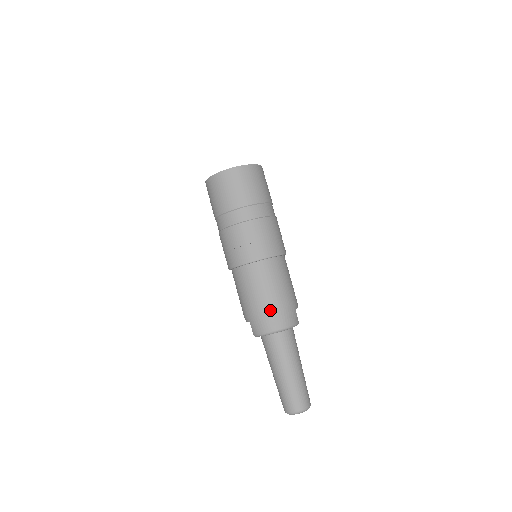
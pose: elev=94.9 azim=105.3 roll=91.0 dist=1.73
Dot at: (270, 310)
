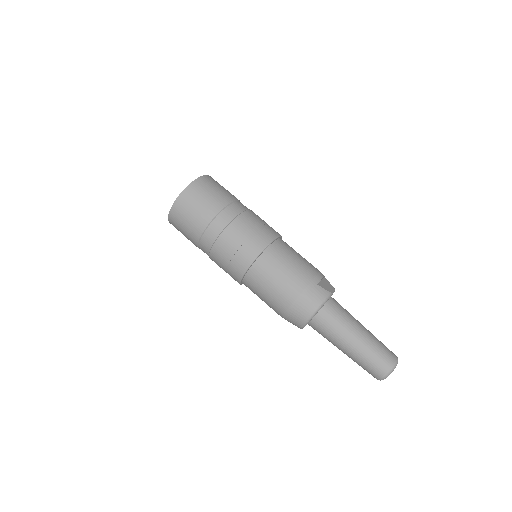
Dot at: (290, 304)
